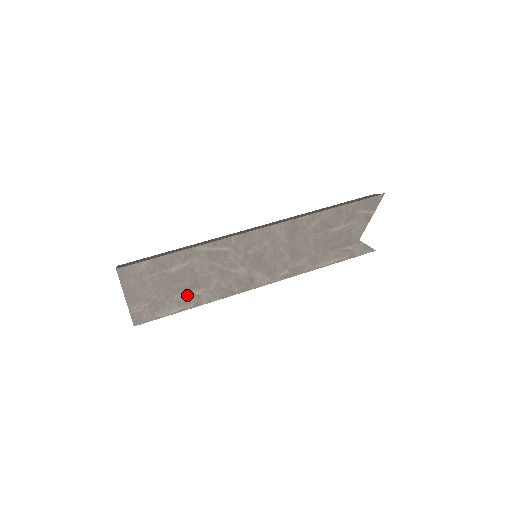
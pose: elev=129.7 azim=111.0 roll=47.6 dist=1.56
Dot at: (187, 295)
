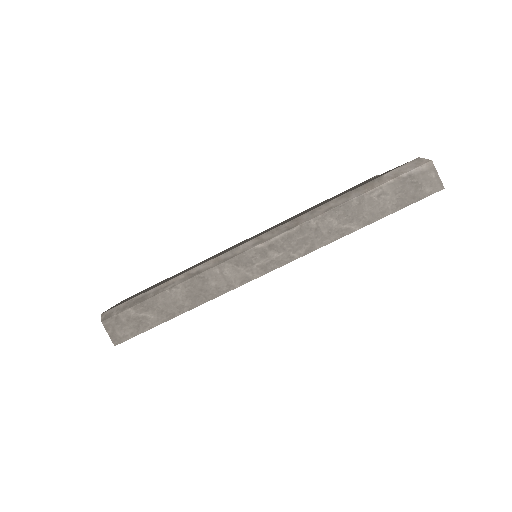
Dot at: occluded
